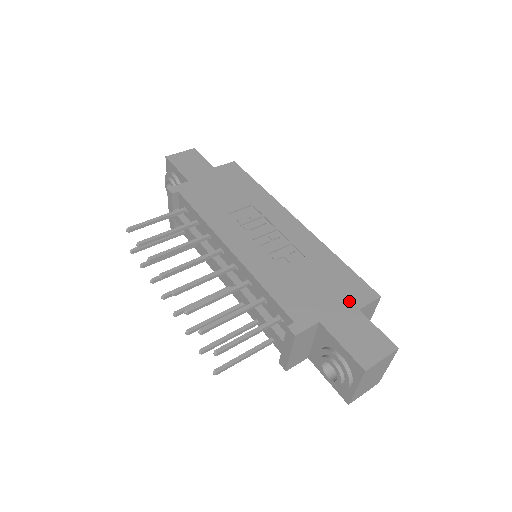
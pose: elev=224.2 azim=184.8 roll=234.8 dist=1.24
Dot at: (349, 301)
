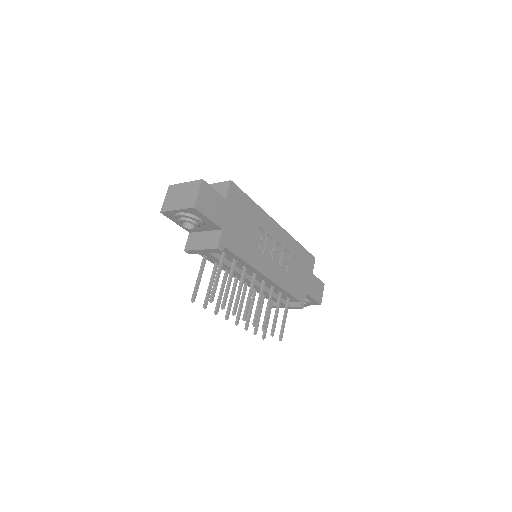
Dot at: (309, 271)
